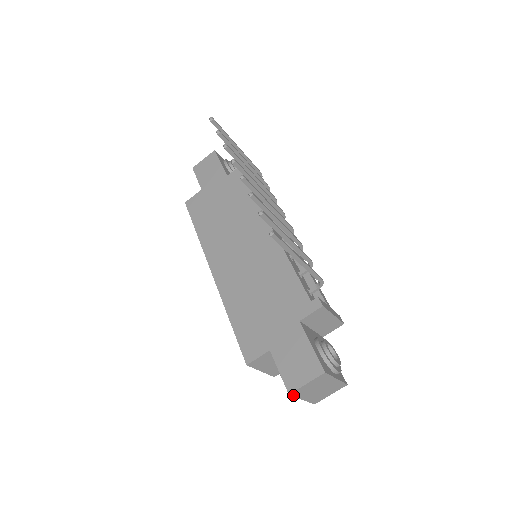
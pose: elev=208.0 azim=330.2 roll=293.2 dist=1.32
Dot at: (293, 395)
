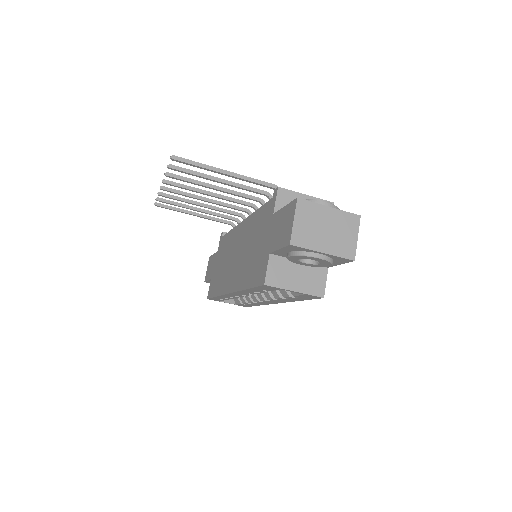
Dot at: (298, 246)
